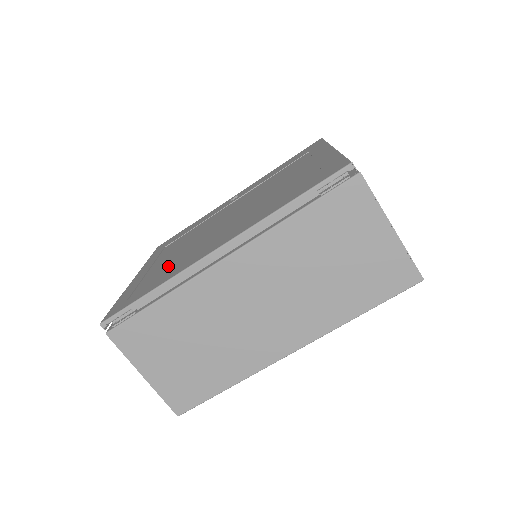
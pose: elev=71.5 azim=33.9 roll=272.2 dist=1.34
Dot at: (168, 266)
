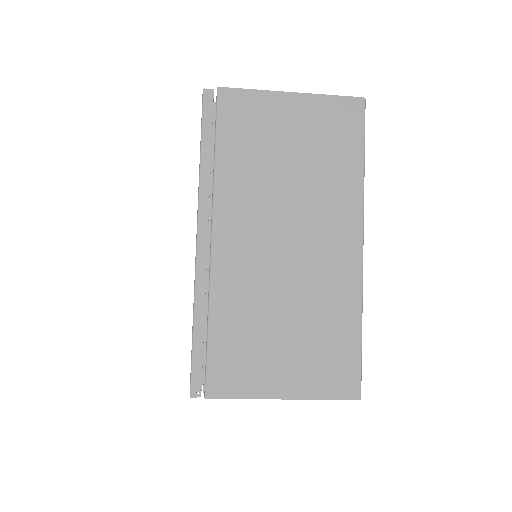
Dot at: occluded
